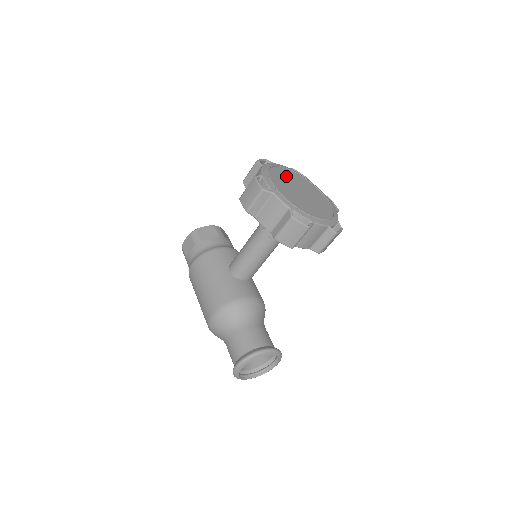
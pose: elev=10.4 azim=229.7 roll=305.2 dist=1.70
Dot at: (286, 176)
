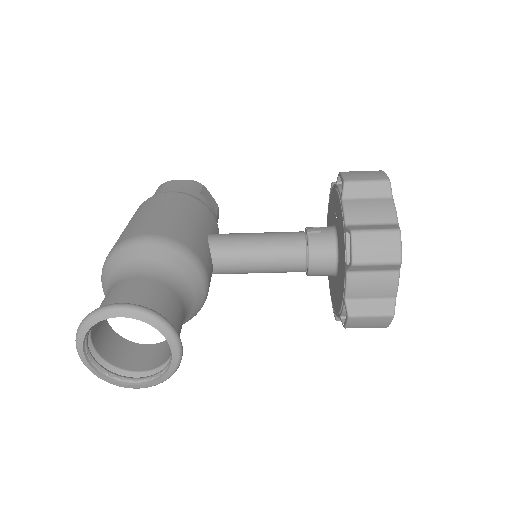
Dot at: occluded
